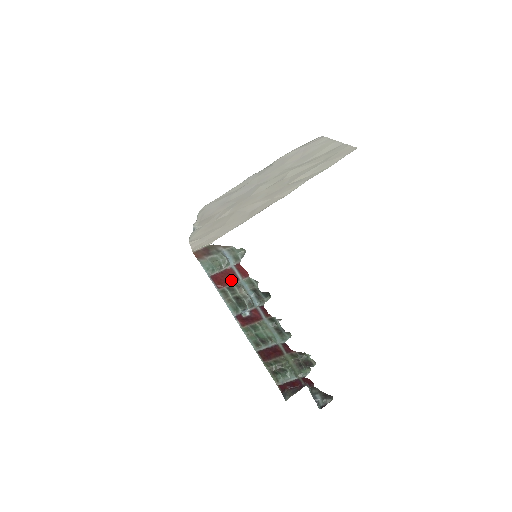
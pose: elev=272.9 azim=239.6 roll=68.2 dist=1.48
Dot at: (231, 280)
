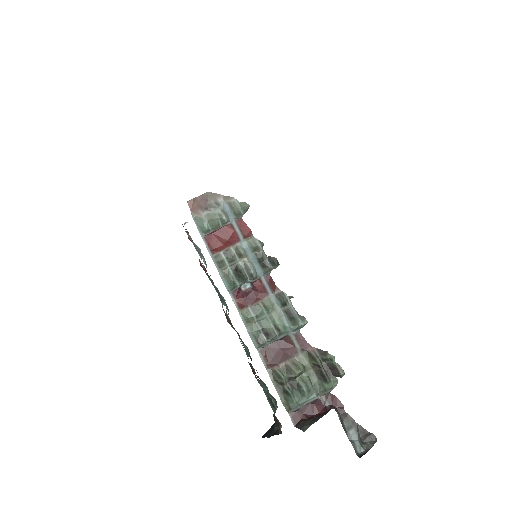
Dot at: (230, 242)
